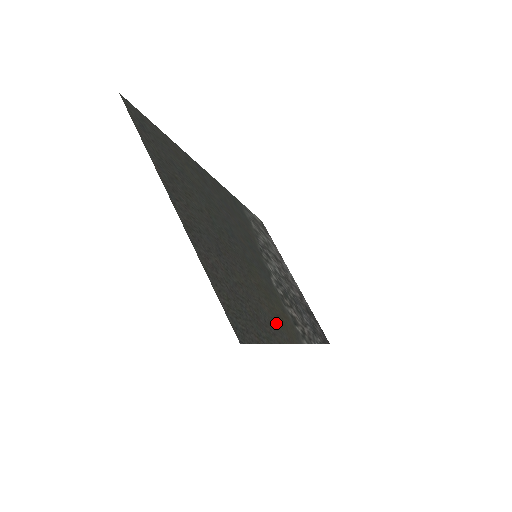
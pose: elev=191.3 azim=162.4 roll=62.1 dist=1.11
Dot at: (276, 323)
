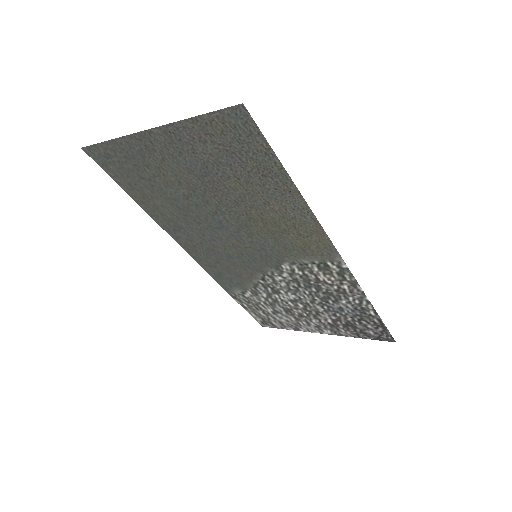
Dot at: (293, 214)
